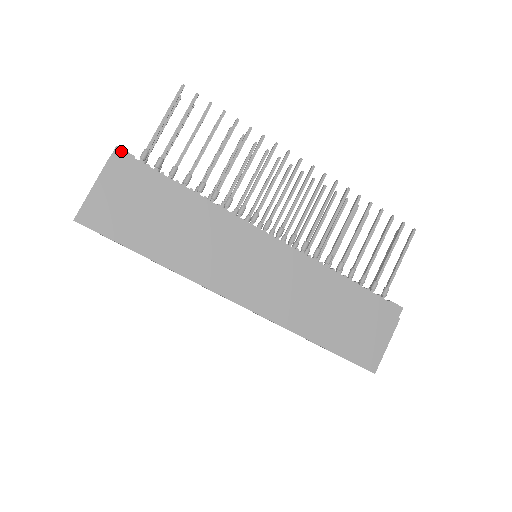
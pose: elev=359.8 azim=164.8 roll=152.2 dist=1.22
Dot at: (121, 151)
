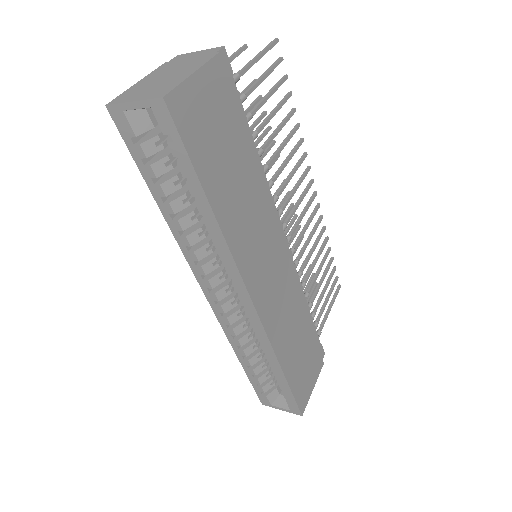
Dot at: (226, 56)
